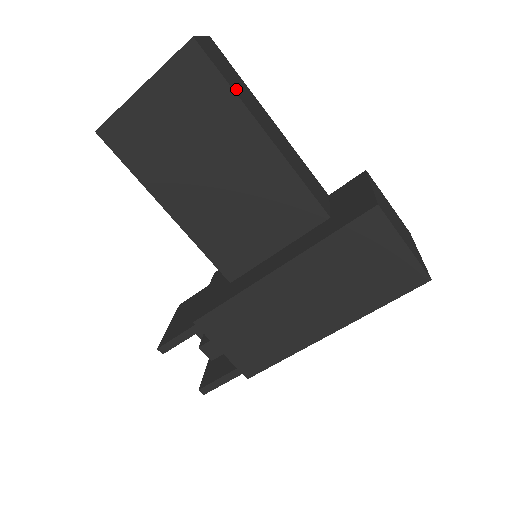
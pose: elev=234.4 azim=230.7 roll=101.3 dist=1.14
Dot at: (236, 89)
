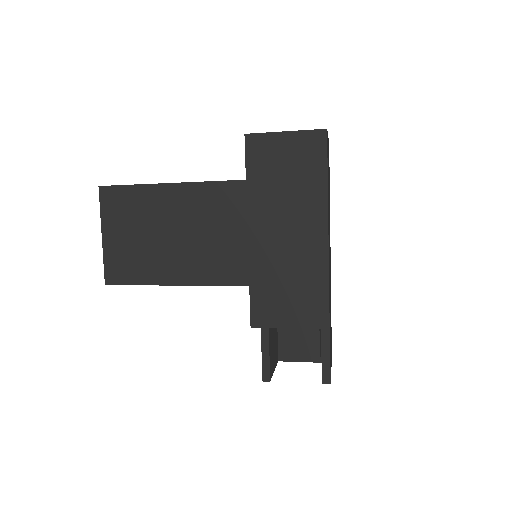
Dot at: occluded
